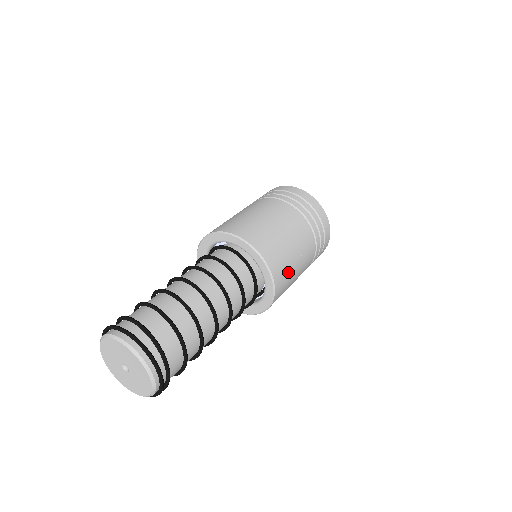
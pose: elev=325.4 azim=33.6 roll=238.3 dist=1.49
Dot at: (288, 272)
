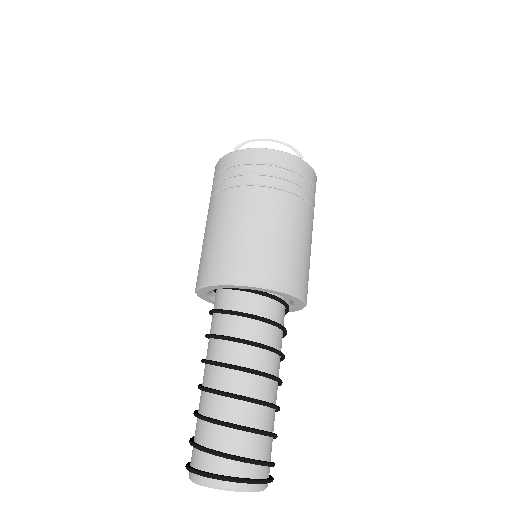
Dot at: occluded
